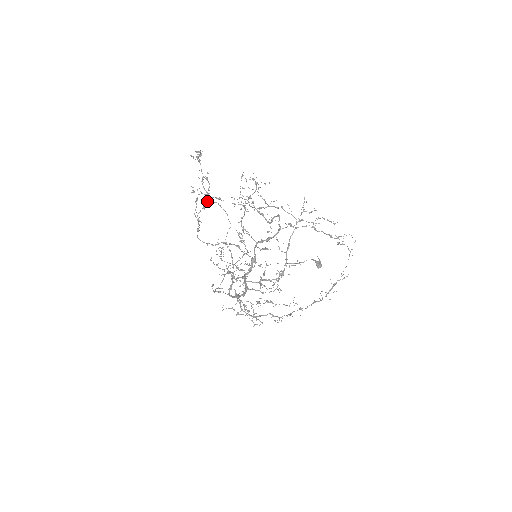
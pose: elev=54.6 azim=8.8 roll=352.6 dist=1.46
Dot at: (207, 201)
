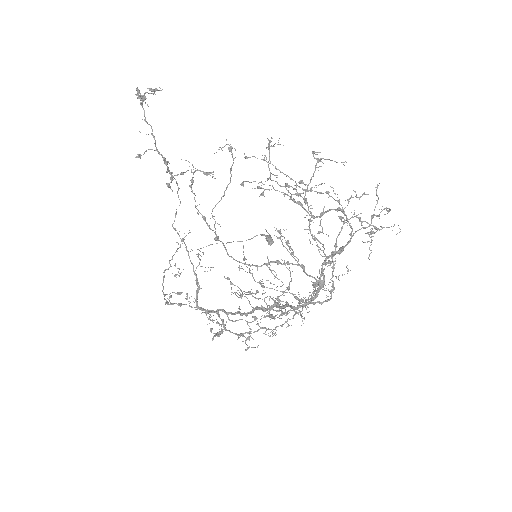
Dot at: (171, 174)
